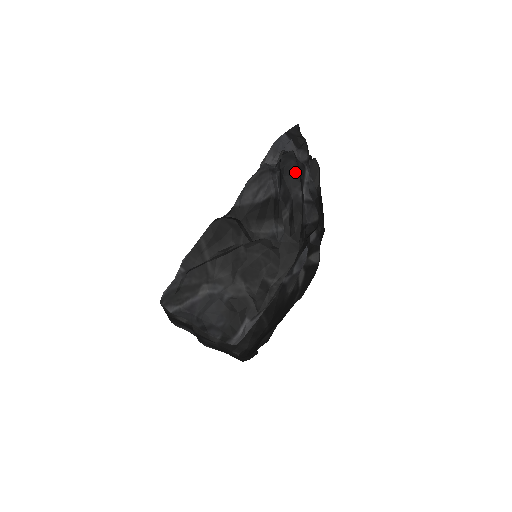
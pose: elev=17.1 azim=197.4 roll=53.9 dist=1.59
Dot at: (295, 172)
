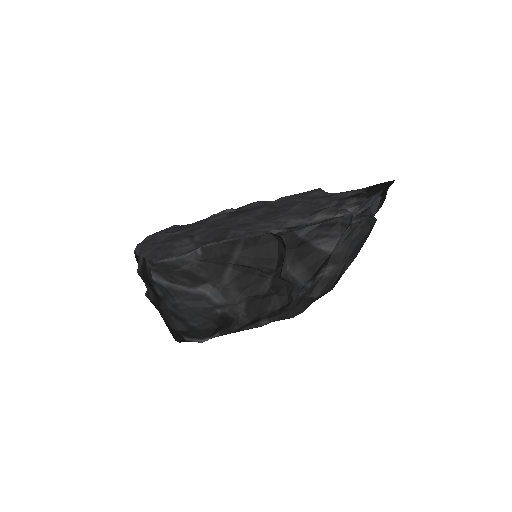
Dot at: (362, 244)
